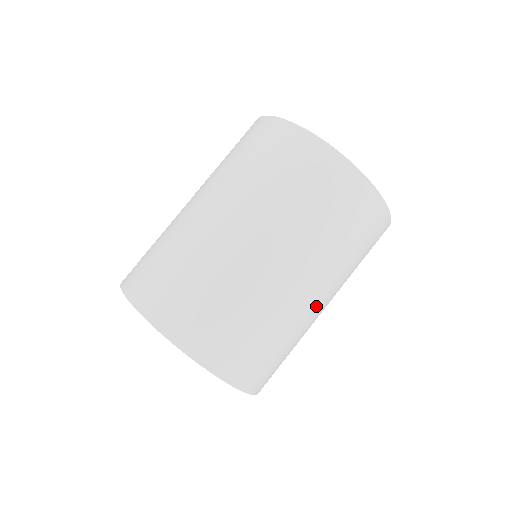
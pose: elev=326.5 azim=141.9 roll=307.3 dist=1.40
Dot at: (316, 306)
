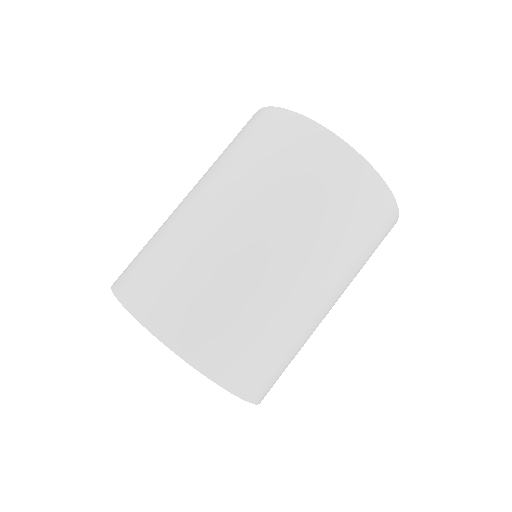
Dot at: (282, 269)
